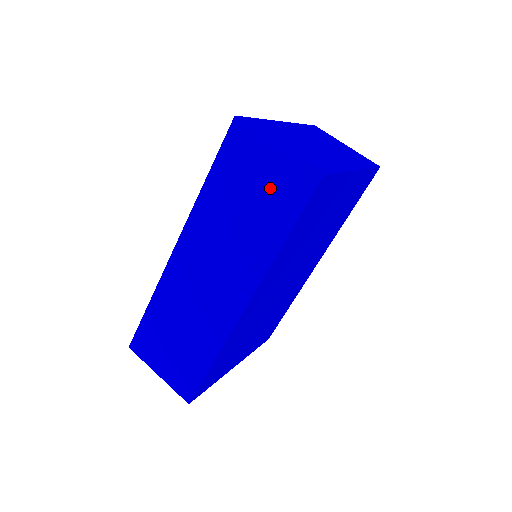
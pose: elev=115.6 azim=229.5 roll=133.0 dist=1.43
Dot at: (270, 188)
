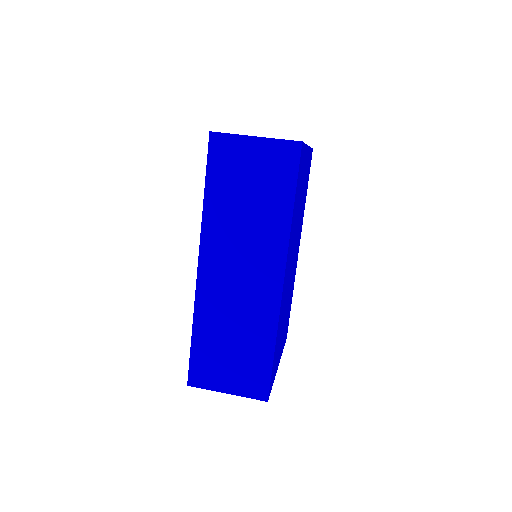
Dot at: (263, 173)
